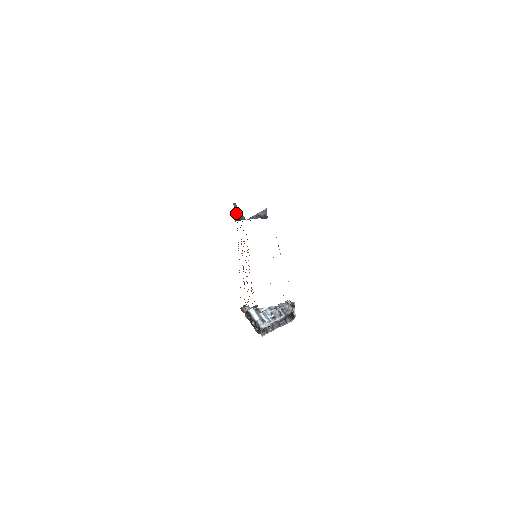
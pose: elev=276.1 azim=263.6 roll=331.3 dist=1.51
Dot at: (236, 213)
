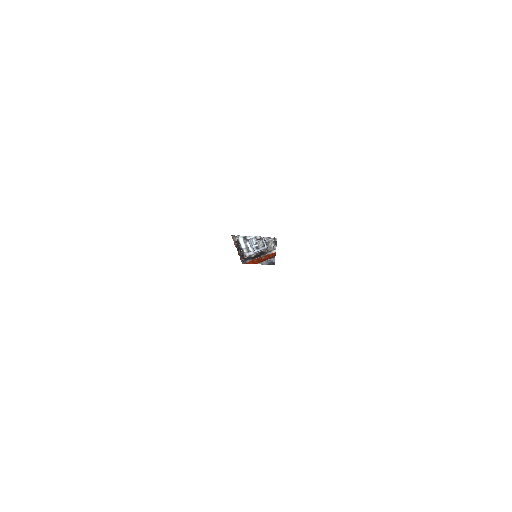
Dot at: occluded
